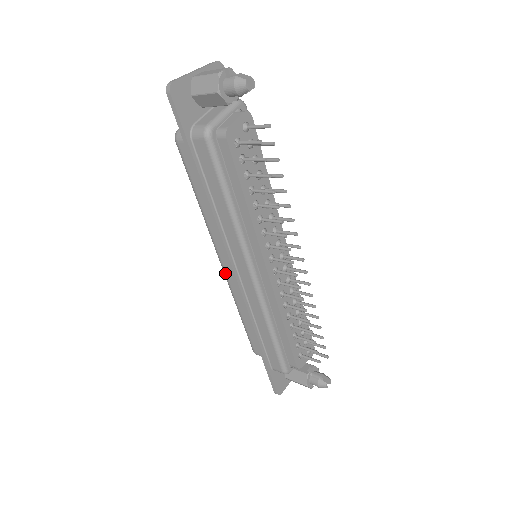
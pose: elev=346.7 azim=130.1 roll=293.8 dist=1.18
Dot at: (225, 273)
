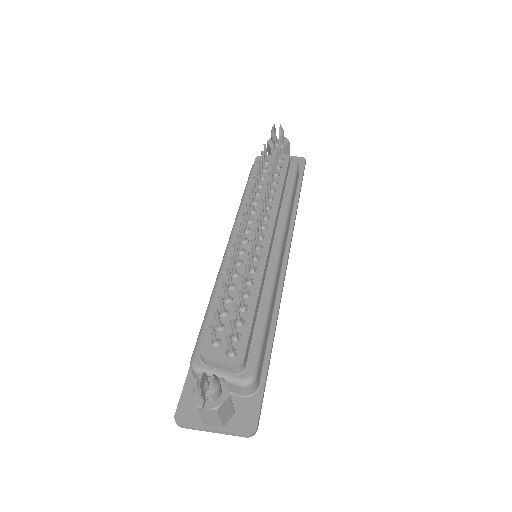
Dot at: occluded
